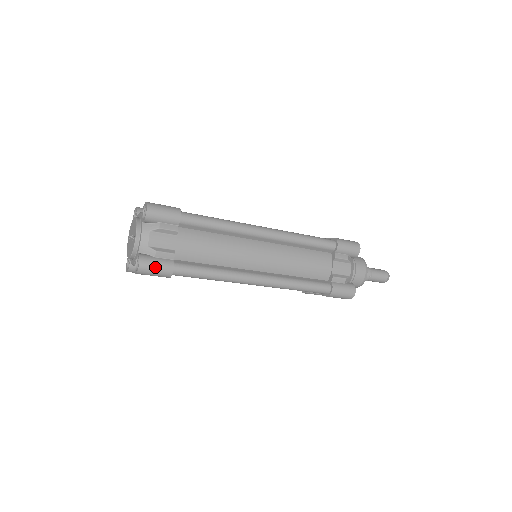
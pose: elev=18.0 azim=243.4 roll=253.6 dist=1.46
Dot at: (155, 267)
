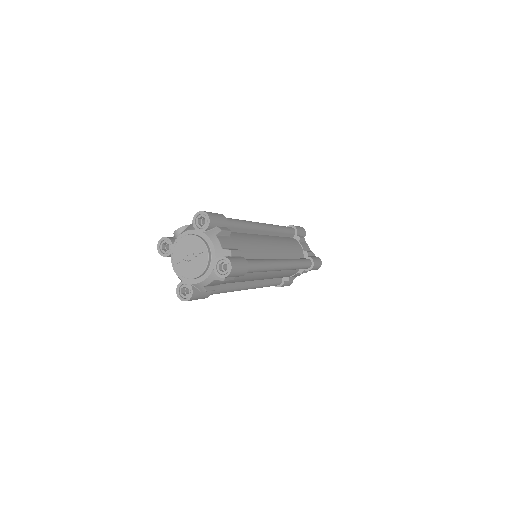
Dot at: (239, 263)
